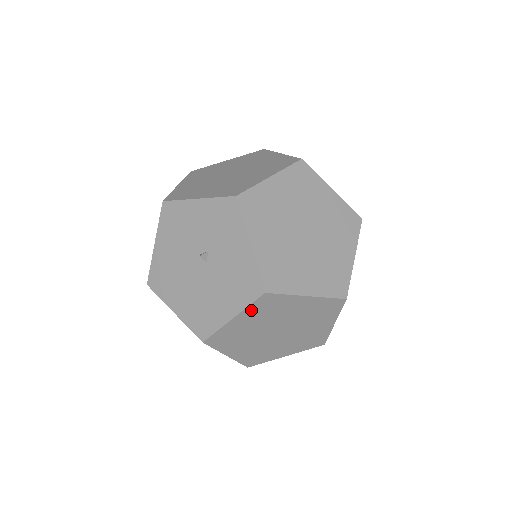
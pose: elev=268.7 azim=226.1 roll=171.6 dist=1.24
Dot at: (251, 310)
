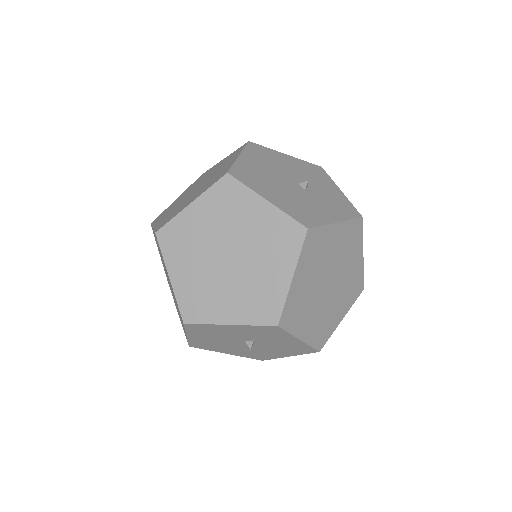
Dot at: occluded
